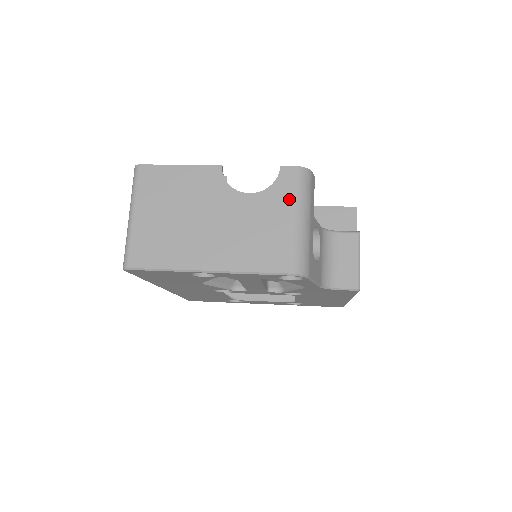
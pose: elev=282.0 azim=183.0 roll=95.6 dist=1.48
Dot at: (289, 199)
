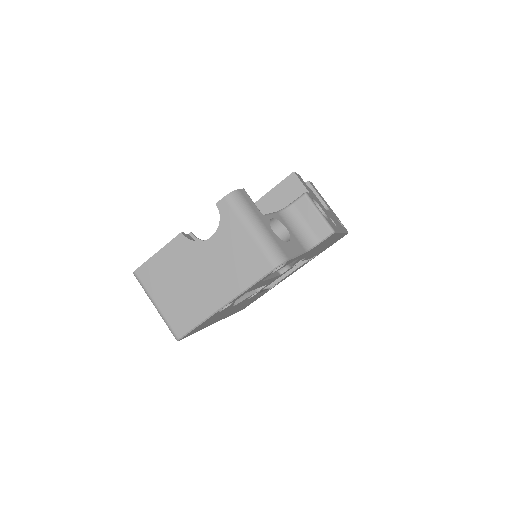
Dot at: (237, 221)
